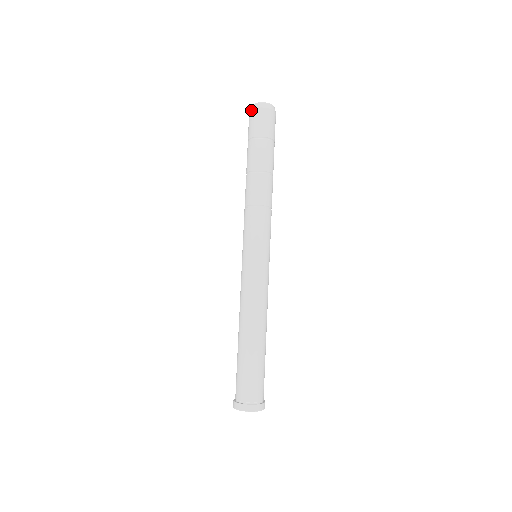
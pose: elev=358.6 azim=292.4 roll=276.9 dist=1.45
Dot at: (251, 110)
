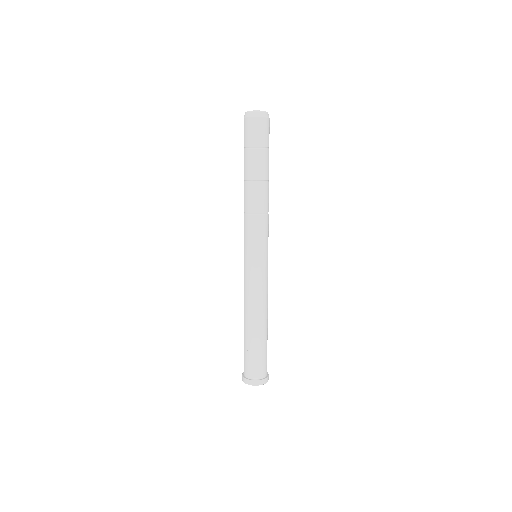
Dot at: (249, 118)
